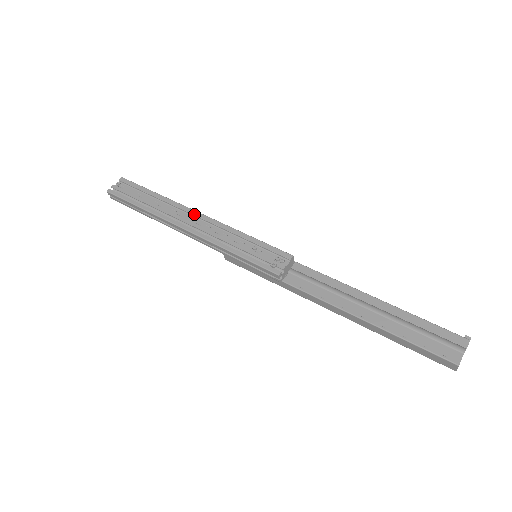
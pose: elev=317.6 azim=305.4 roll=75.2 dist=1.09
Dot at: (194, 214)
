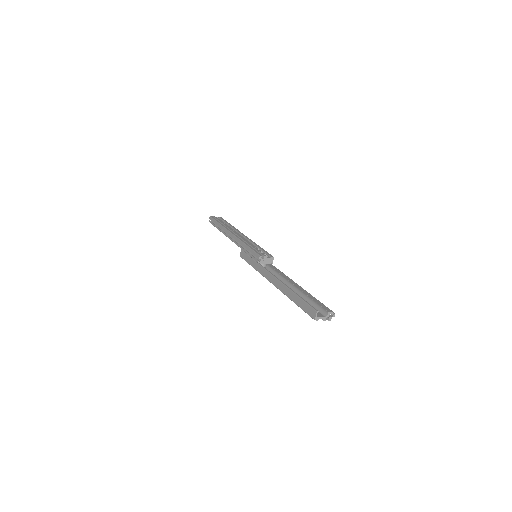
Dot at: (242, 234)
